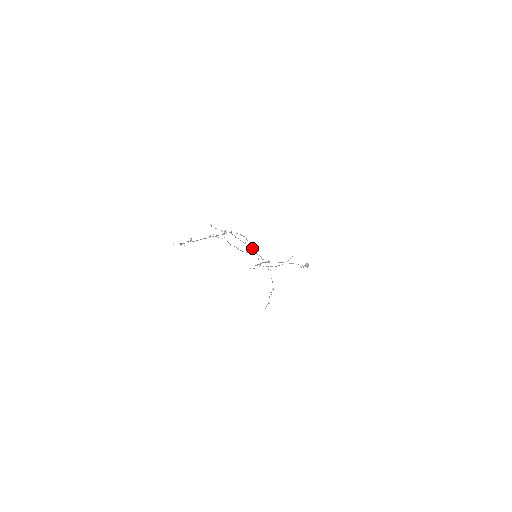
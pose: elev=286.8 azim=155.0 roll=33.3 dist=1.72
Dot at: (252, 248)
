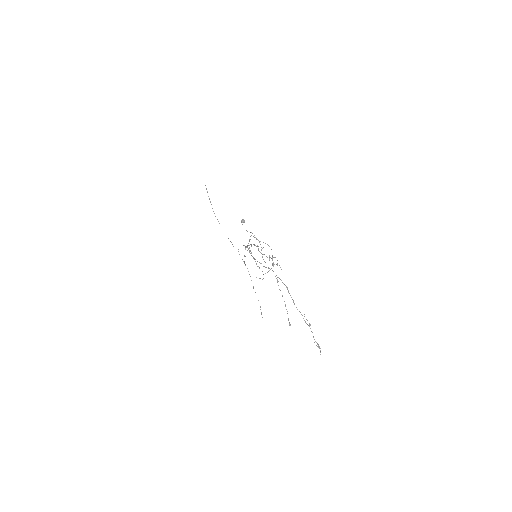
Dot at: occluded
